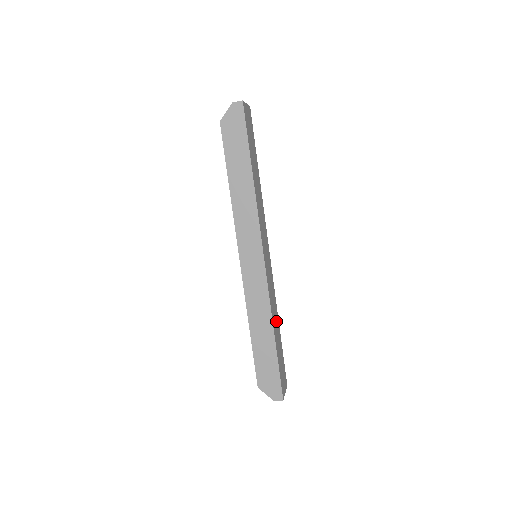
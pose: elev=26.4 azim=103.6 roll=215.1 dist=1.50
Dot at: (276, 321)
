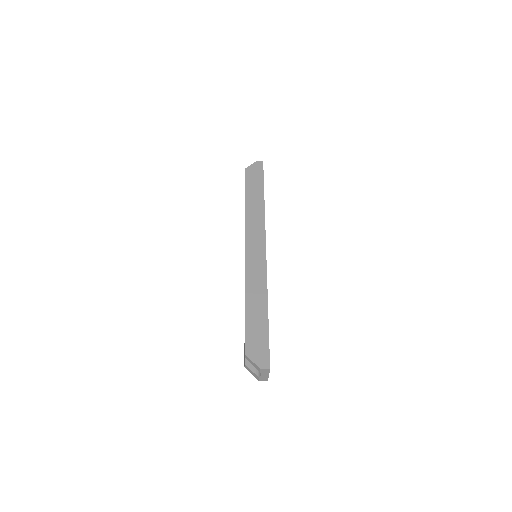
Dot at: occluded
